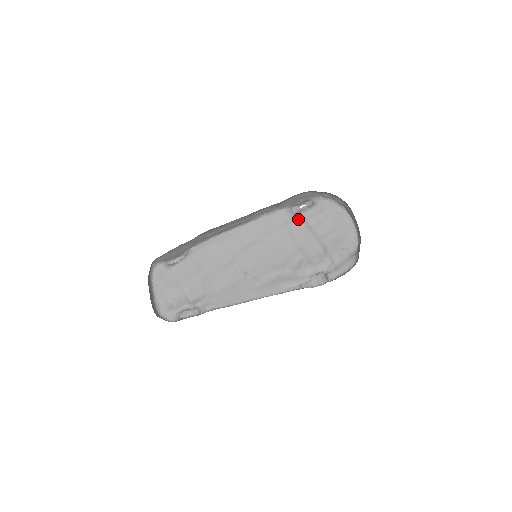
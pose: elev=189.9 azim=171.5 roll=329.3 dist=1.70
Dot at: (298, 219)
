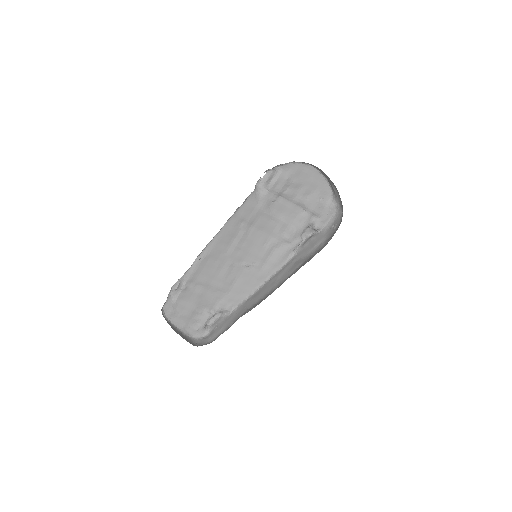
Dot at: (268, 194)
